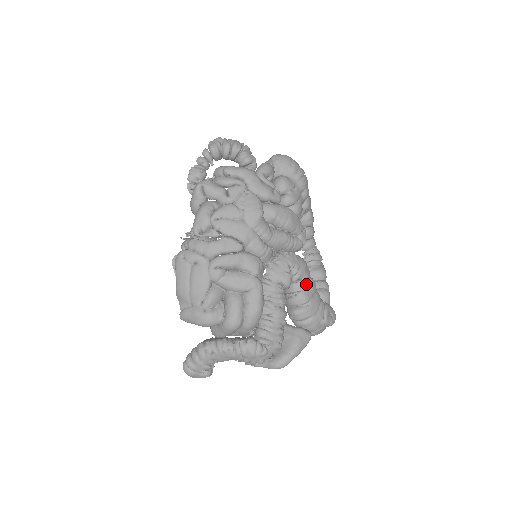
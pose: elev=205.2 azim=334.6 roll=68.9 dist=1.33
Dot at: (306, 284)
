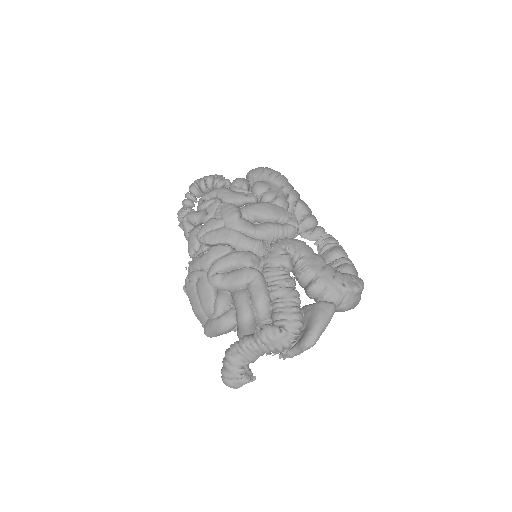
Dot at: (309, 259)
